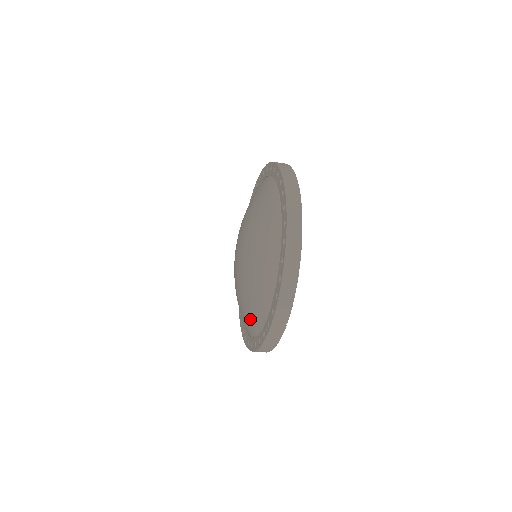
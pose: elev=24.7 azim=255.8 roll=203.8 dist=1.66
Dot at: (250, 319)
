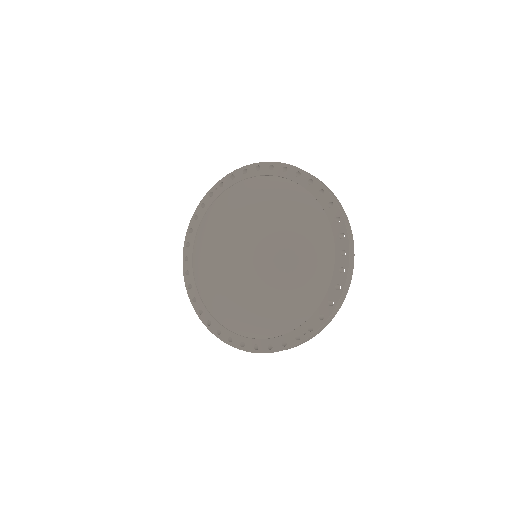
Dot at: (267, 322)
